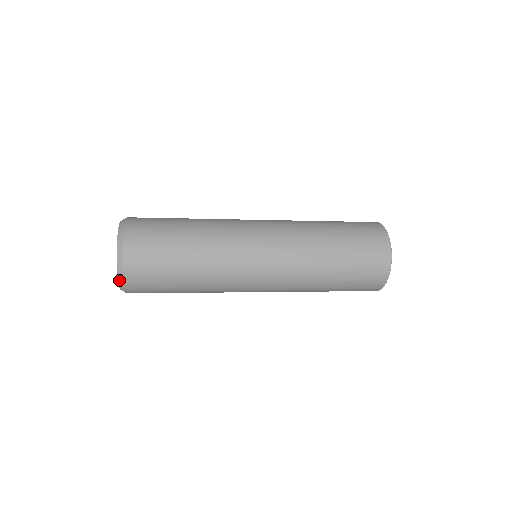
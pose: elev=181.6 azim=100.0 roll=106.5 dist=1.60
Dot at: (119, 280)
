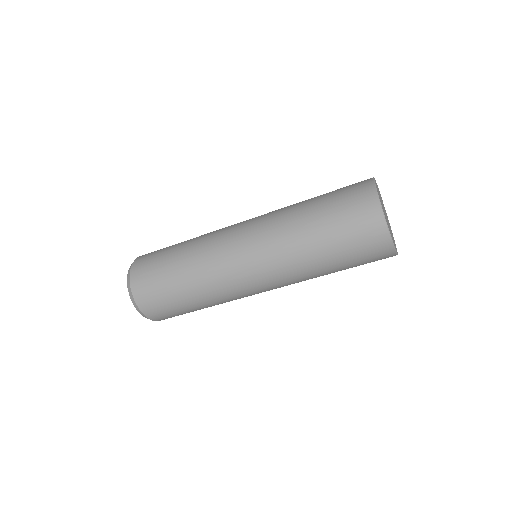
Dot at: (141, 314)
